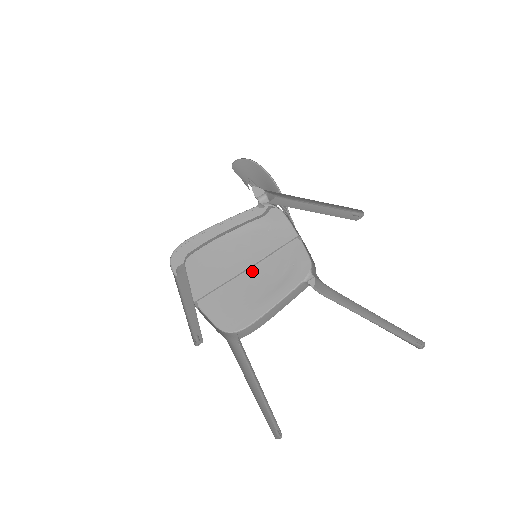
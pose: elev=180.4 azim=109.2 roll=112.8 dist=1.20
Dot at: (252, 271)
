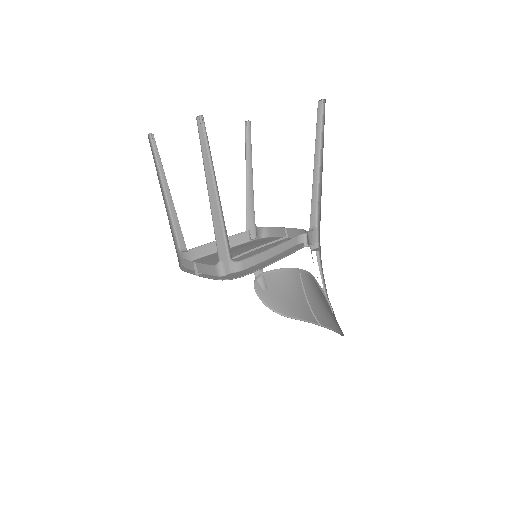
Dot at: (250, 254)
